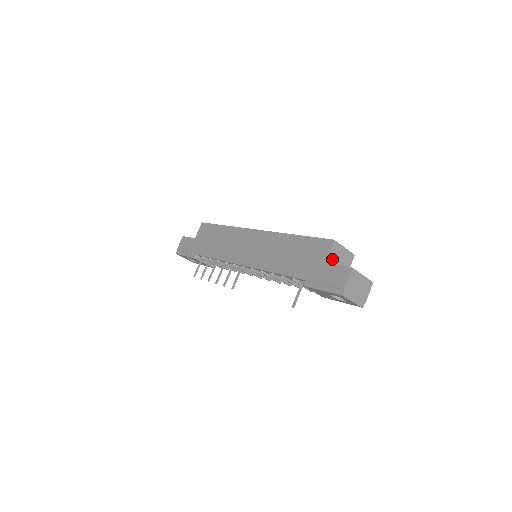
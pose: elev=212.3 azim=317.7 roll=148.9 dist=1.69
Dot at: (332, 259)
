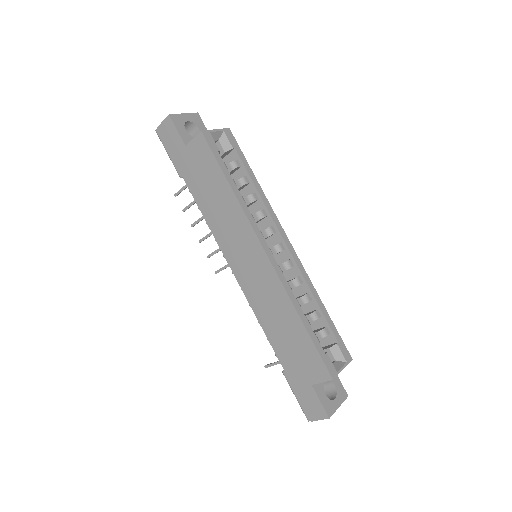
Dot at: occluded
